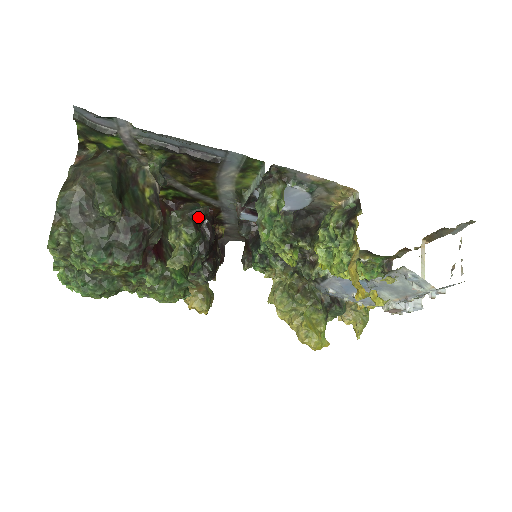
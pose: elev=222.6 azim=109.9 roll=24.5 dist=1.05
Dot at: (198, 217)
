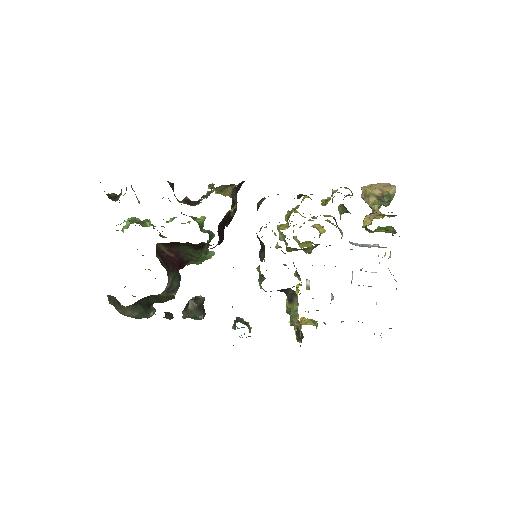
Dot at: occluded
